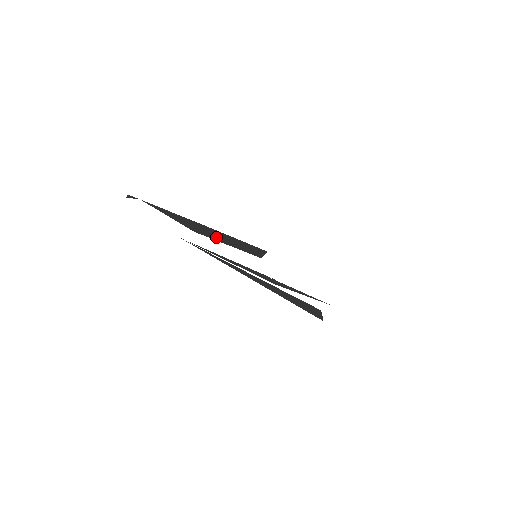
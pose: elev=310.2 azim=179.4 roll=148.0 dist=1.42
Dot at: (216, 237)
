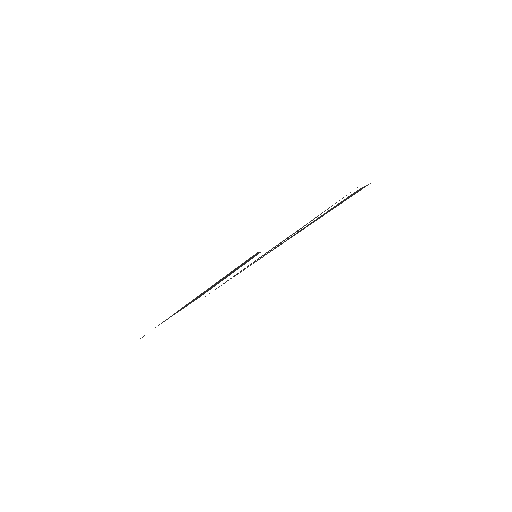
Dot at: occluded
